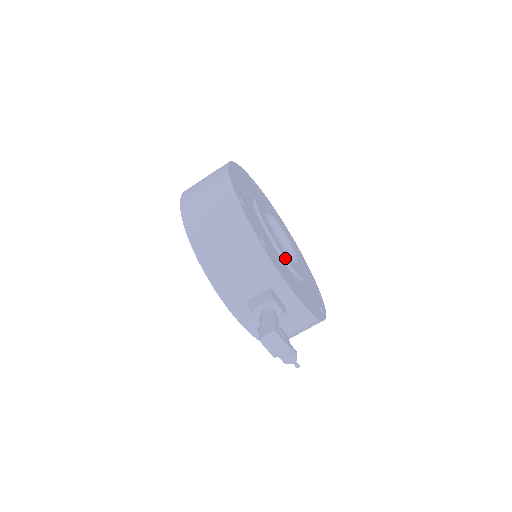
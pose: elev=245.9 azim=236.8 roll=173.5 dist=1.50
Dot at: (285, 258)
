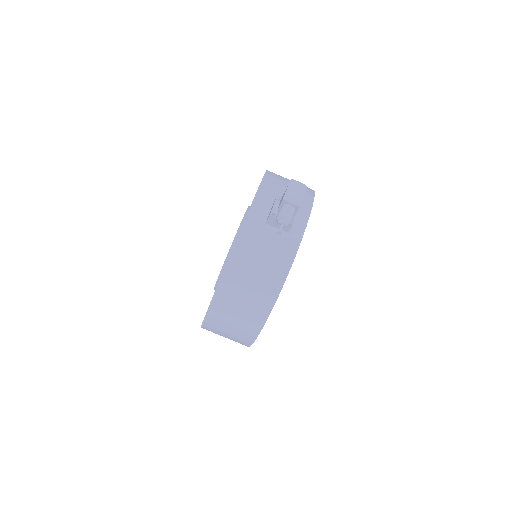
Dot at: occluded
